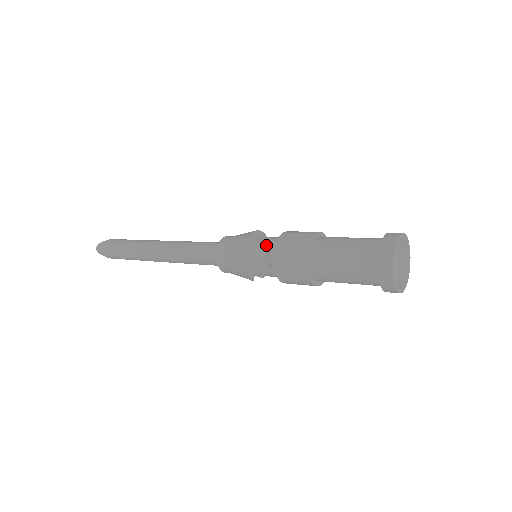
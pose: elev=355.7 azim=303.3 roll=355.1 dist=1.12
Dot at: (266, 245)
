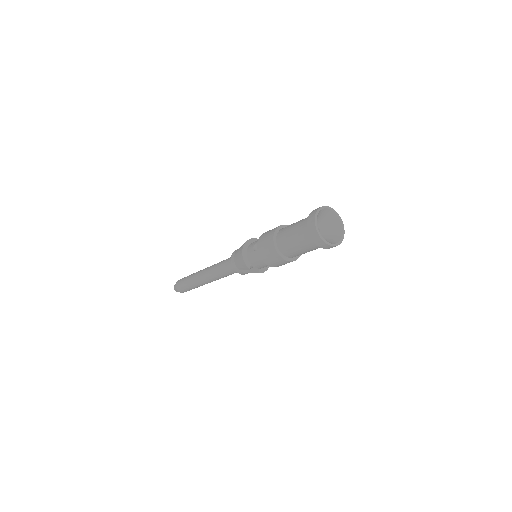
Dot at: occluded
